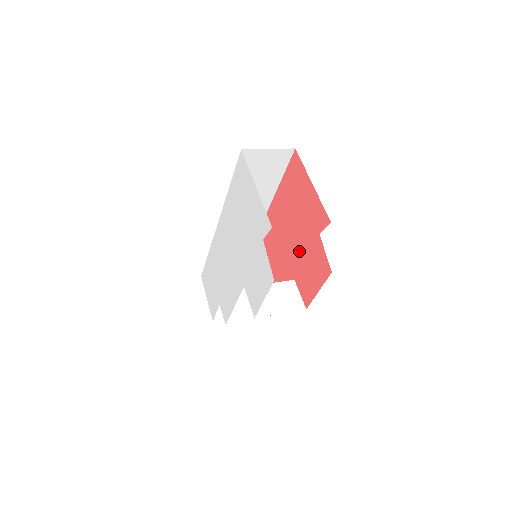
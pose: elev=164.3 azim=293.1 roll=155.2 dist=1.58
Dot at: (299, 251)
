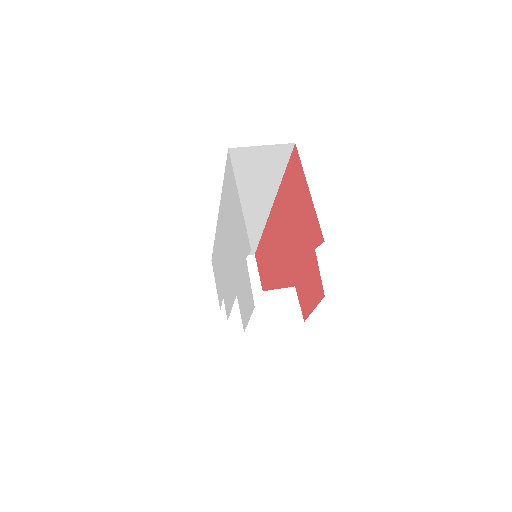
Dot at: (298, 259)
